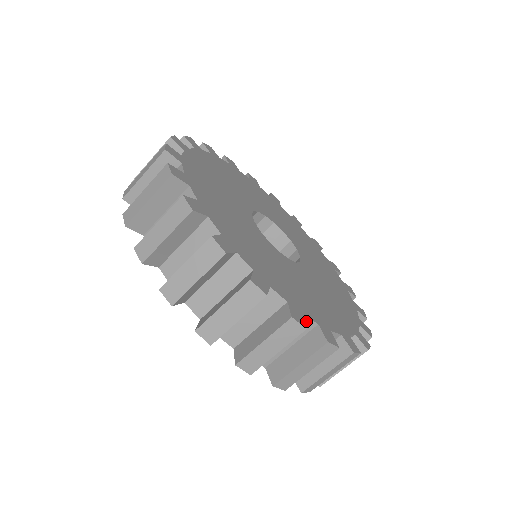
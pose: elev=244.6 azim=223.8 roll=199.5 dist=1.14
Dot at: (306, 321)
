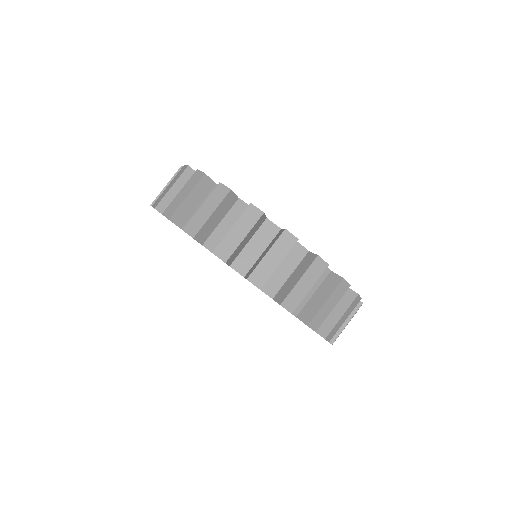
Dot at: occluded
